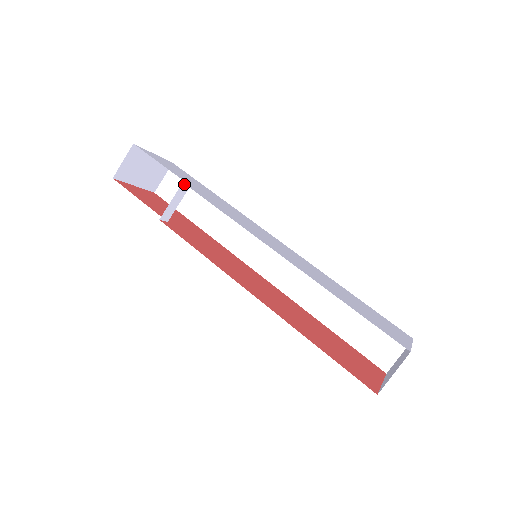
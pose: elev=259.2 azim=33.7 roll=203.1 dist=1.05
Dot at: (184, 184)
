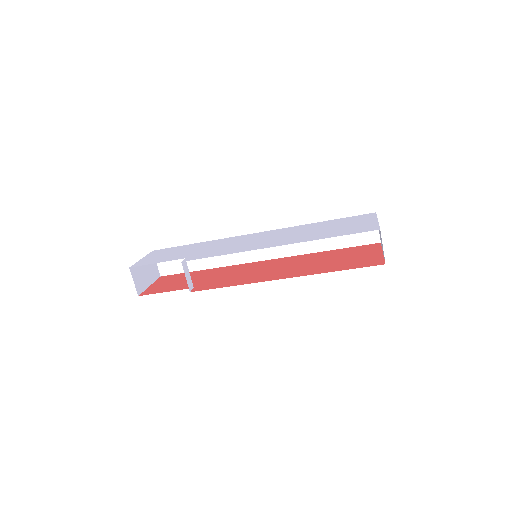
Dot at: (182, 262)
